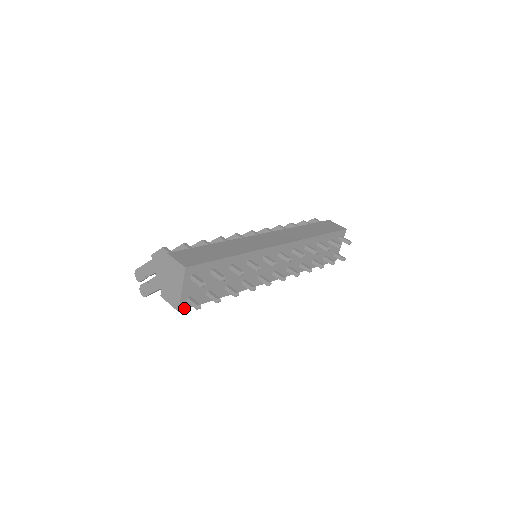
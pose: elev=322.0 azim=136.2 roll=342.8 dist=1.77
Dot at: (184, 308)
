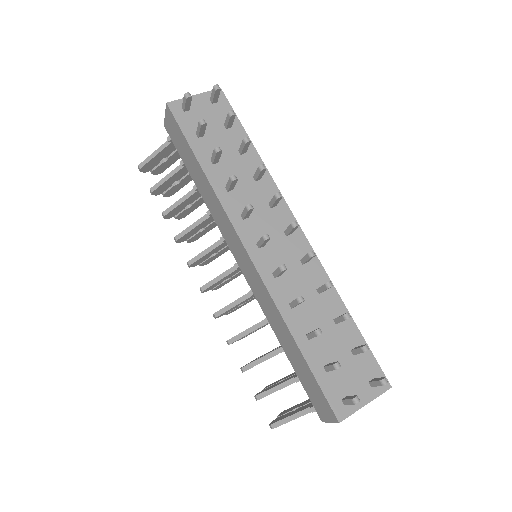
Dot at: (172, 110)
